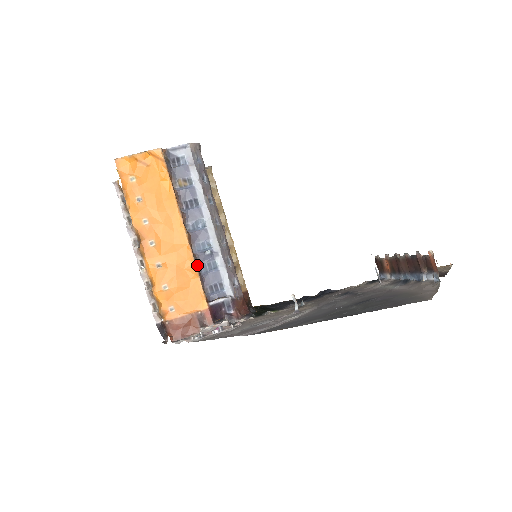
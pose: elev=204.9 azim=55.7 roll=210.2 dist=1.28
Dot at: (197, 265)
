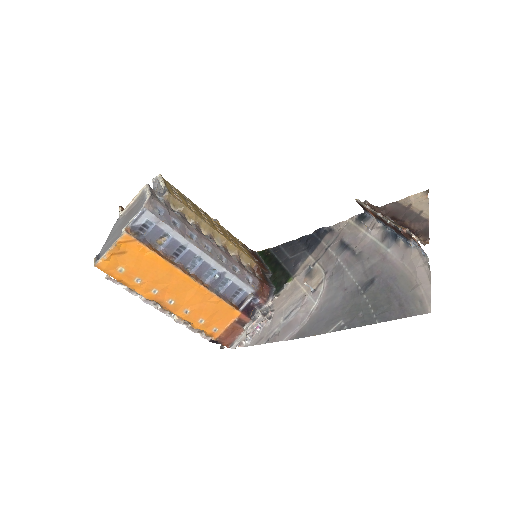
Dot at: (214, 291)
